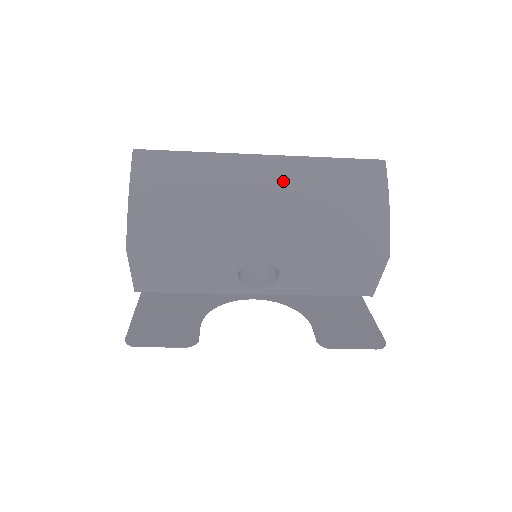
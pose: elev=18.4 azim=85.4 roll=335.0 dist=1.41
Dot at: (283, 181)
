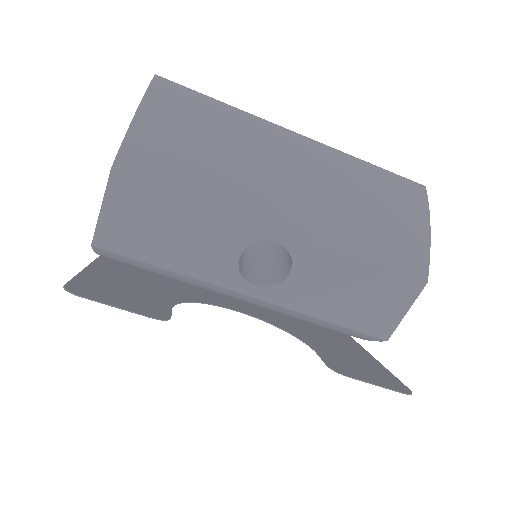
Dot at: (320, 164)
